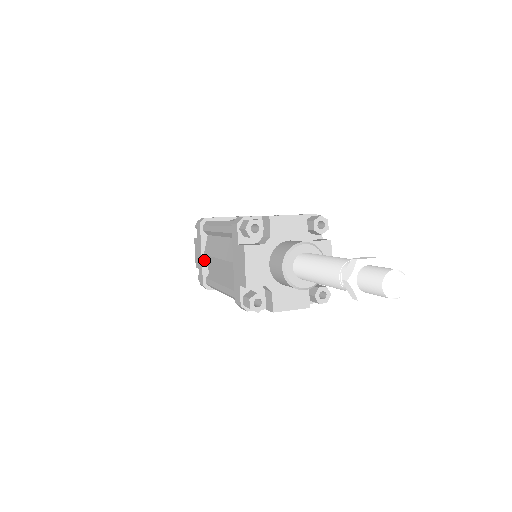
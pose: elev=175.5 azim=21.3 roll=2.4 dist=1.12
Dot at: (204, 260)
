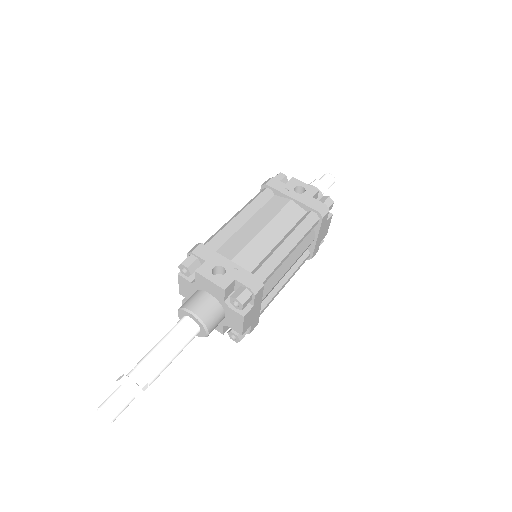
Dot at: occluded
